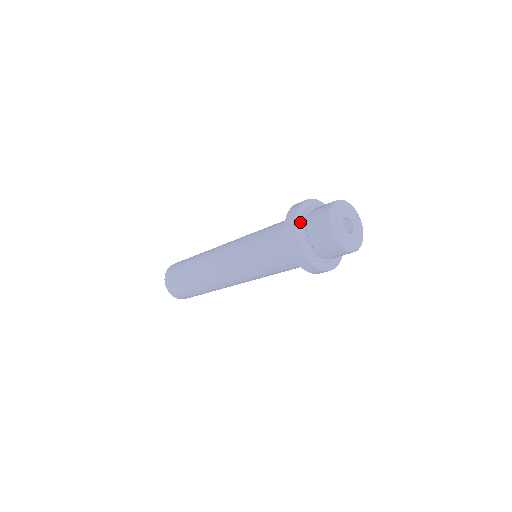
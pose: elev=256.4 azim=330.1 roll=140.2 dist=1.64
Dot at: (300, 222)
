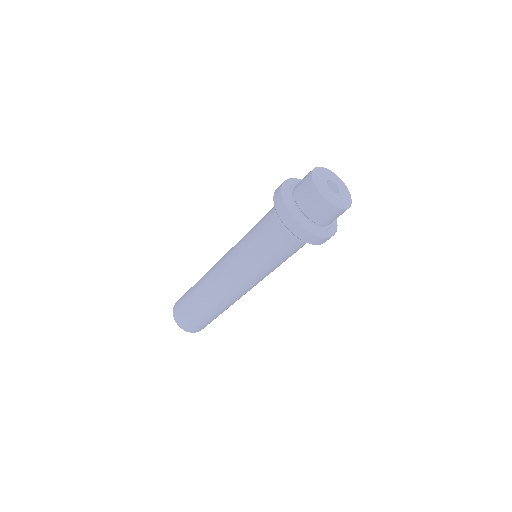
Dot at: (297, 182)
